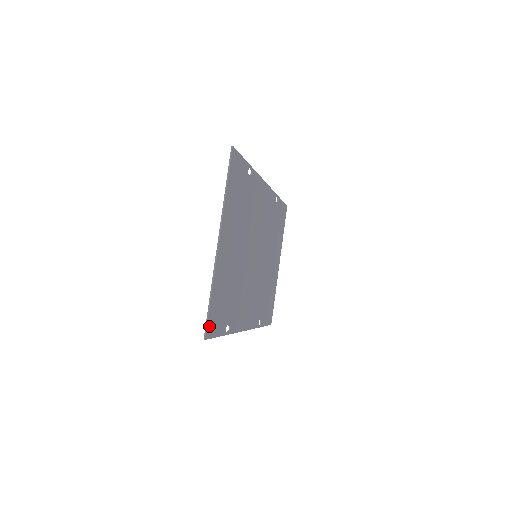
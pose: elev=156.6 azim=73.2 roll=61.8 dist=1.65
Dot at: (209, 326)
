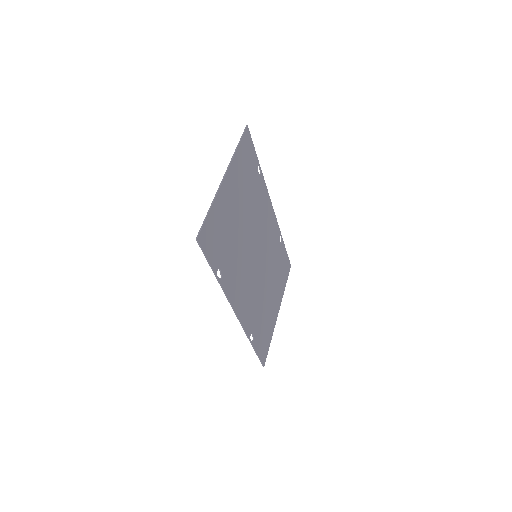
Dot at: (203, 234)
